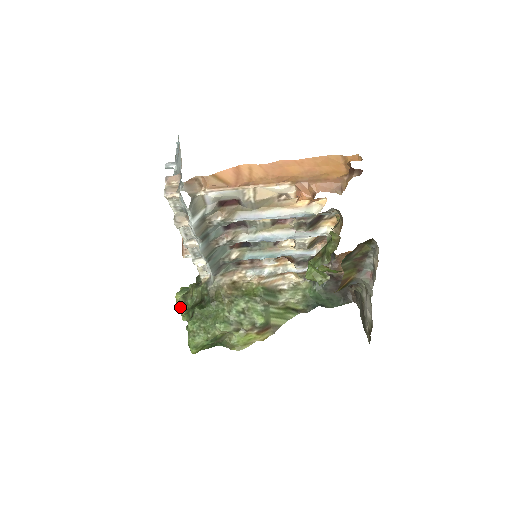
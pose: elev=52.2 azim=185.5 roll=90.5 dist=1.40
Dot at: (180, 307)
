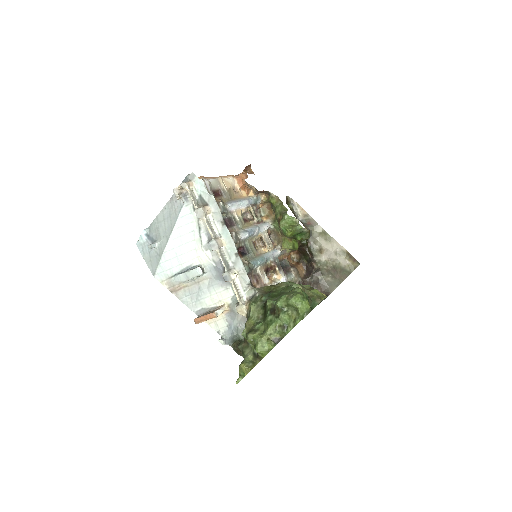
Dot at: (257, 338)
